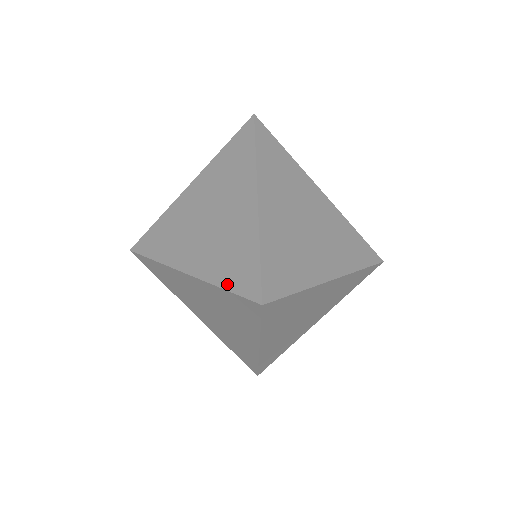
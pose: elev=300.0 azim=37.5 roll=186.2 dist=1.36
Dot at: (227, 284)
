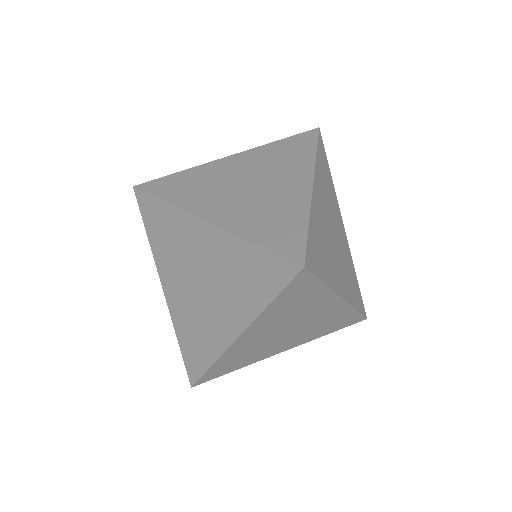
Dot at: (261, 240)
